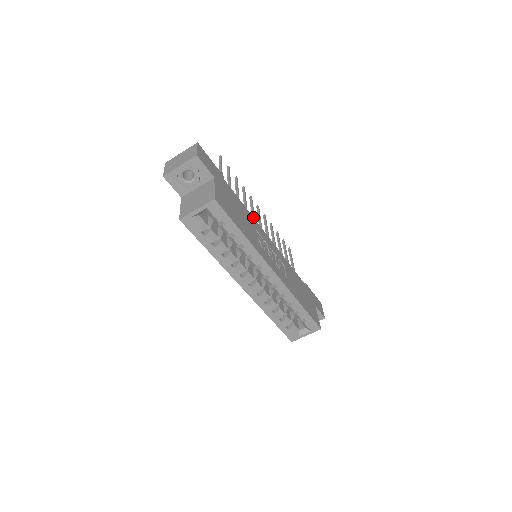
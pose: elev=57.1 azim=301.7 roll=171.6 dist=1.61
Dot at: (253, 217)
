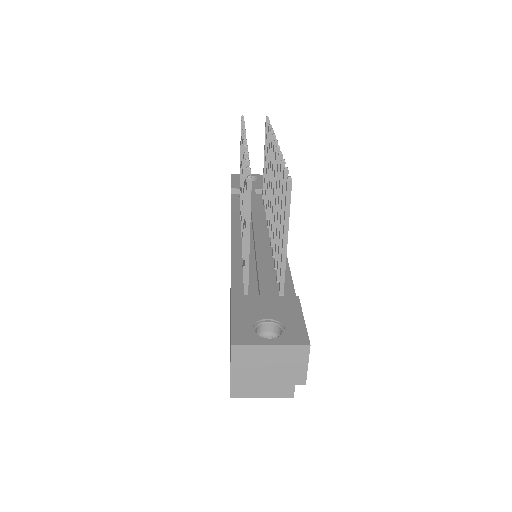
Dot at: occluded
